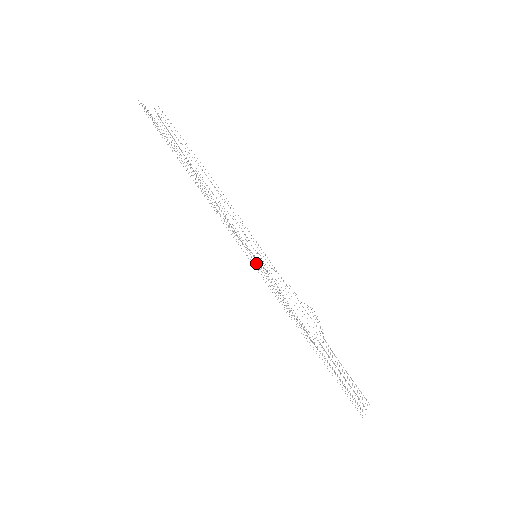
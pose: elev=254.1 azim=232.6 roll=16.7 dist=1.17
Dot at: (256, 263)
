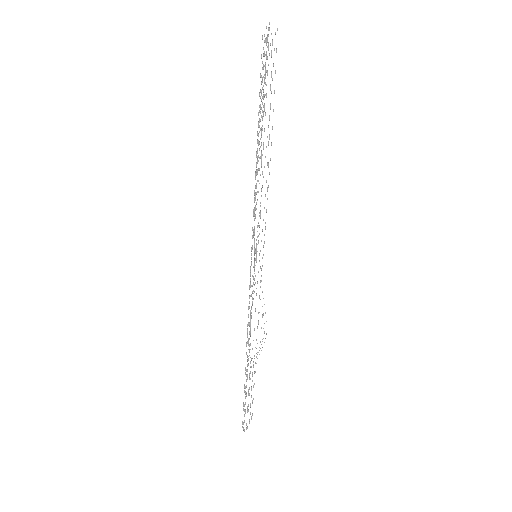
Dot at: occluded
